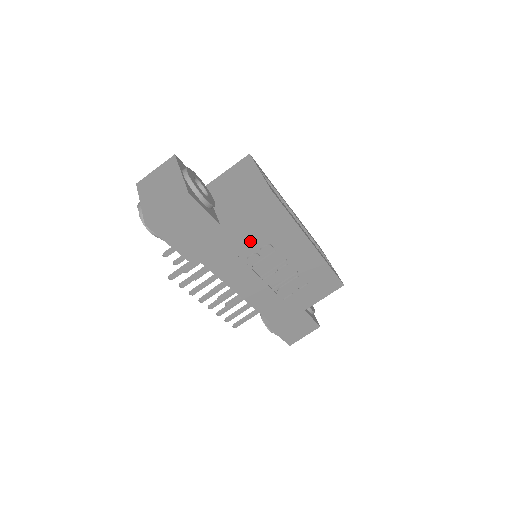
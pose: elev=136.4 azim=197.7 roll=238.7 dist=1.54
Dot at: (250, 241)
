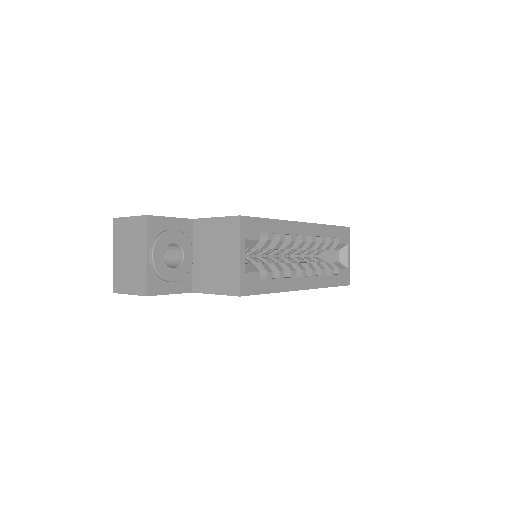
Dot at: occluded
